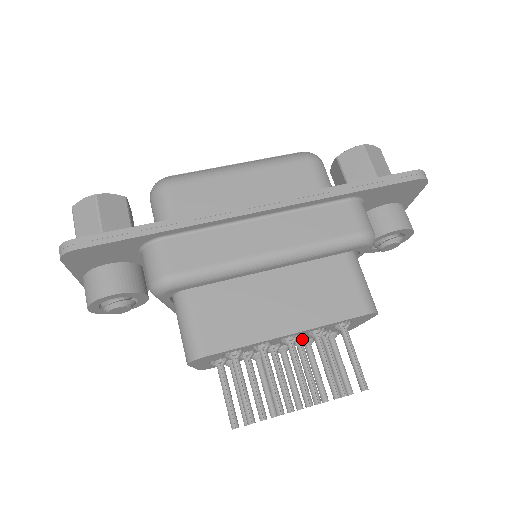
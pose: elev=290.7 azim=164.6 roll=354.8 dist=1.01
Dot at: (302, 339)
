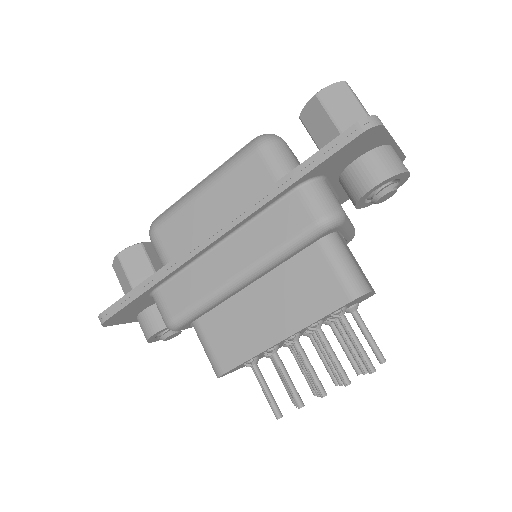
Dot at: occluded
